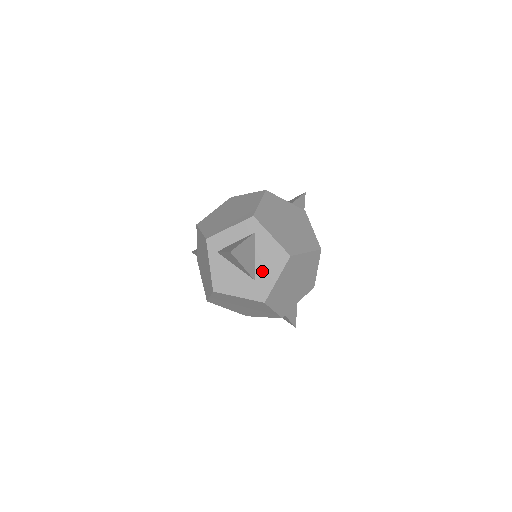
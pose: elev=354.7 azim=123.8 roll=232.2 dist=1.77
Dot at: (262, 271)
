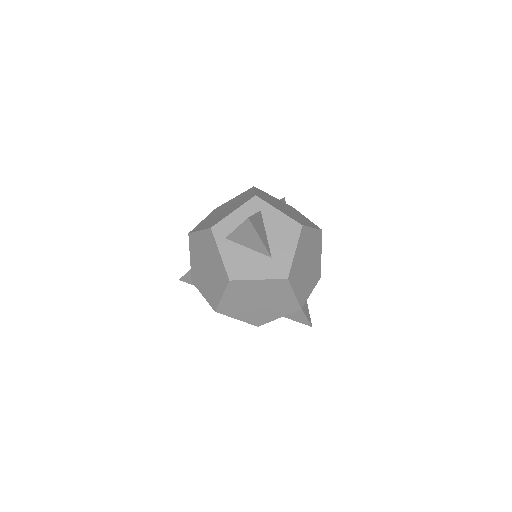
Dot at: (277, 247)
